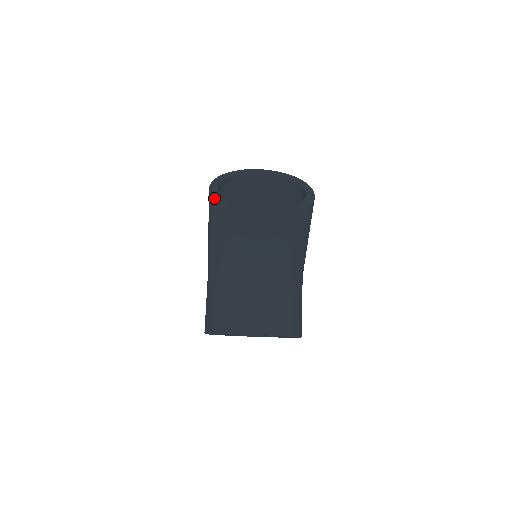
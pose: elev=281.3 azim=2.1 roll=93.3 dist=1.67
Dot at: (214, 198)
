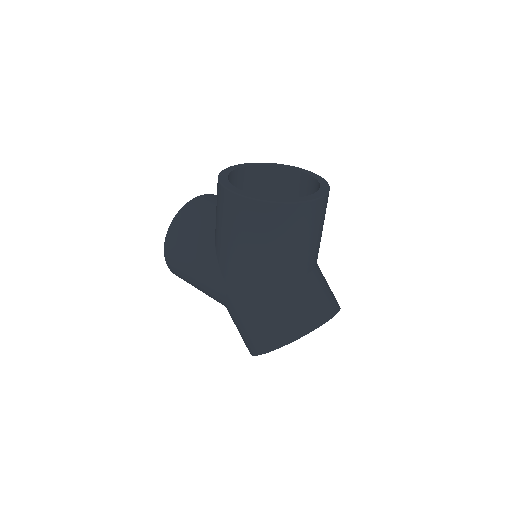
Dot at: (261, 200)
